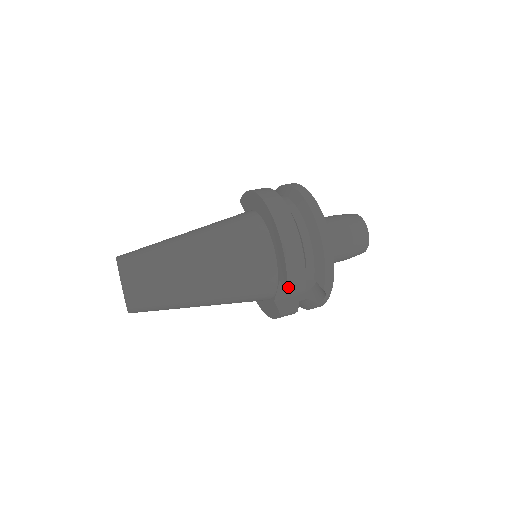
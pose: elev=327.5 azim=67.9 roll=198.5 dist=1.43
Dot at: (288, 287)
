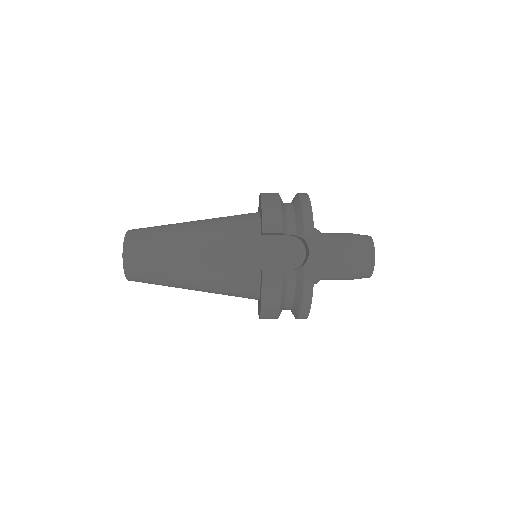
Dot at: (263, 225)
